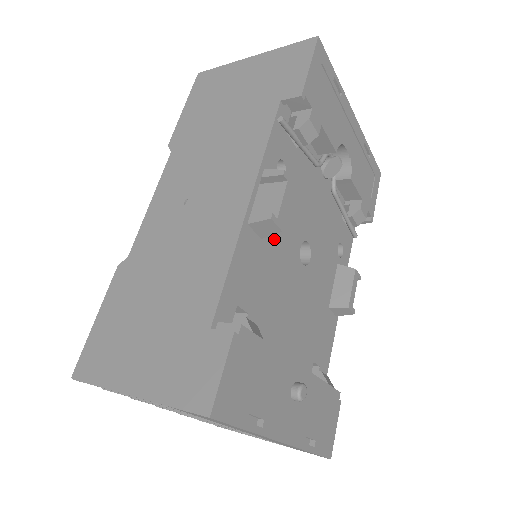
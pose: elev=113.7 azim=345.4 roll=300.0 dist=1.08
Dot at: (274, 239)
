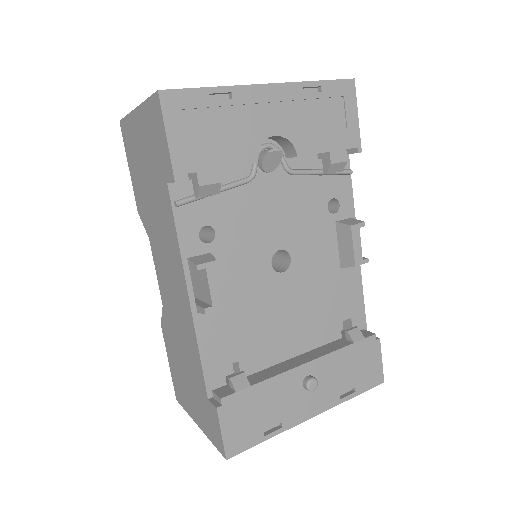
Dot at: (234, 291)
